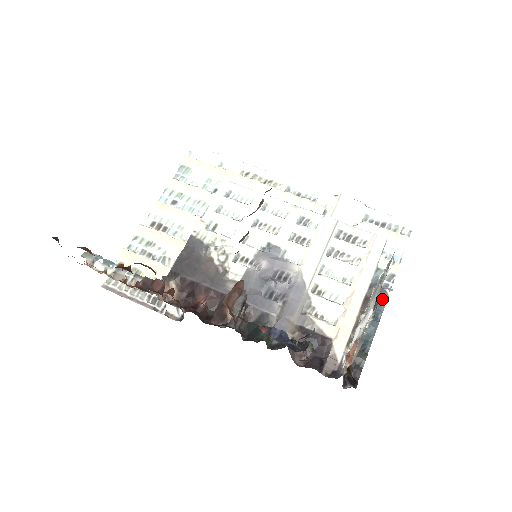
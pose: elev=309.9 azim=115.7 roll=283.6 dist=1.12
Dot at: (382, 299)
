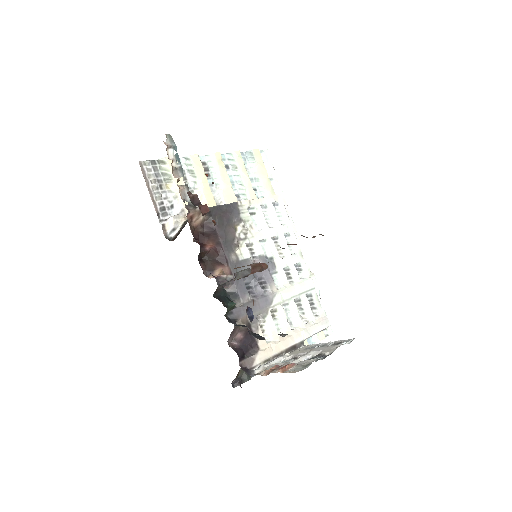
Dot at: occluded
